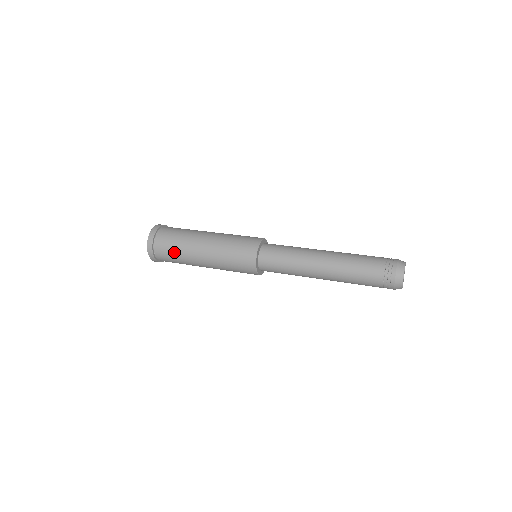
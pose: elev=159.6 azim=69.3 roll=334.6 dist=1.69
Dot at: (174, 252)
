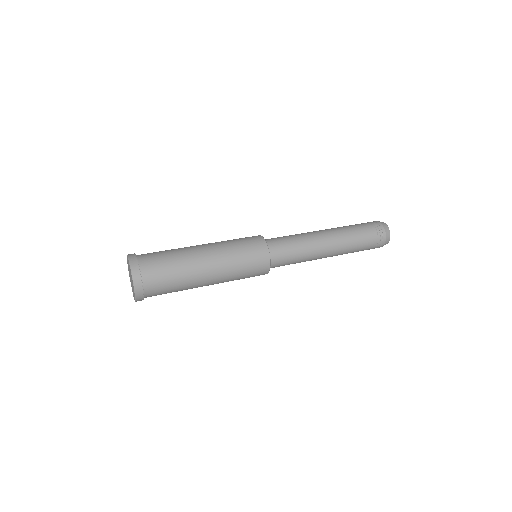
Dot at: (172, 286)
